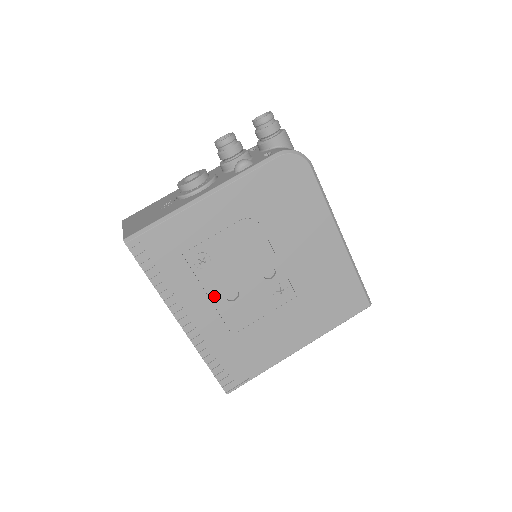
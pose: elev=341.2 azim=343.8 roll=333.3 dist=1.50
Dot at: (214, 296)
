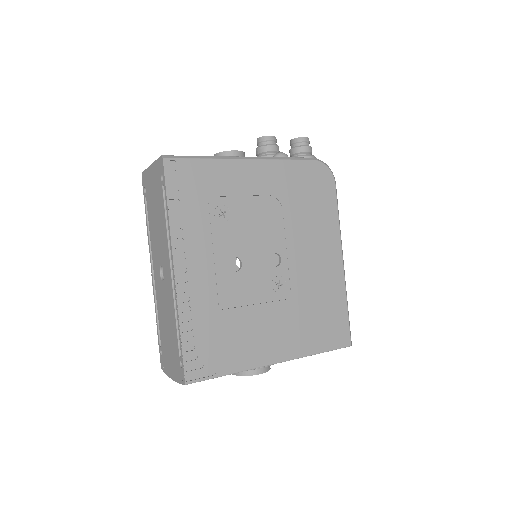
Dot at: (219, 256)
